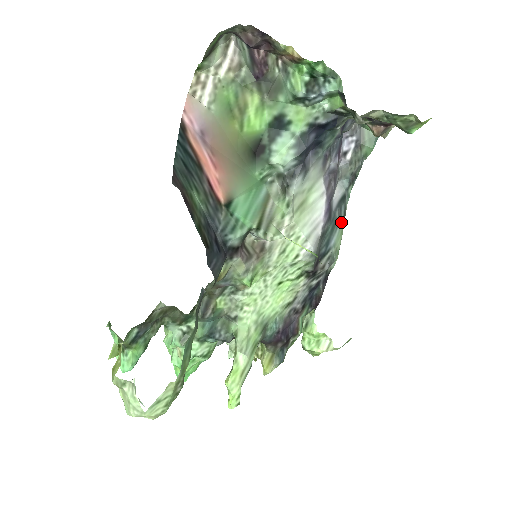
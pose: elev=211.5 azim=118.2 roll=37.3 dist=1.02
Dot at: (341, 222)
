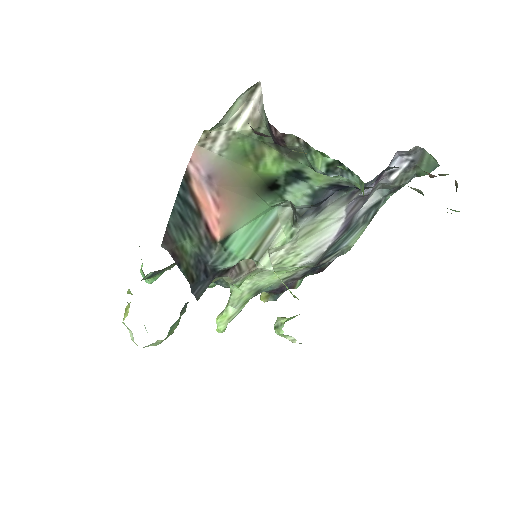
Dot at: (365, 223)
